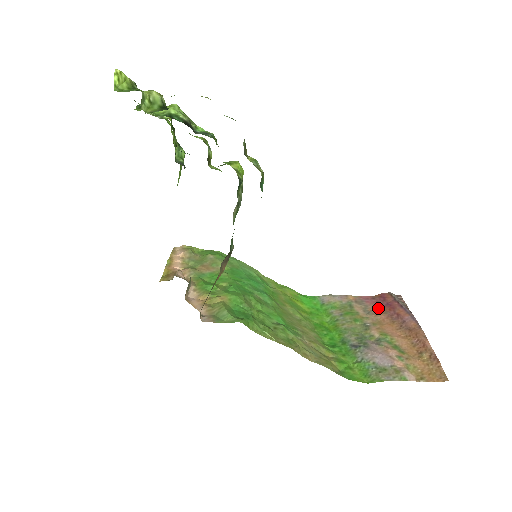
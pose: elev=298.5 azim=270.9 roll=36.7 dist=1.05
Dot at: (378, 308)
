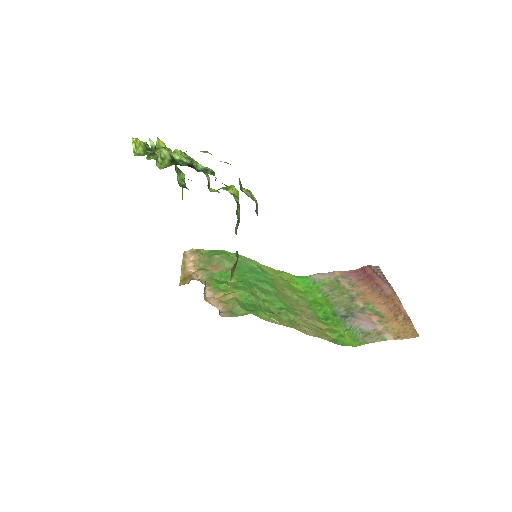
Dot at: (361, 280)
